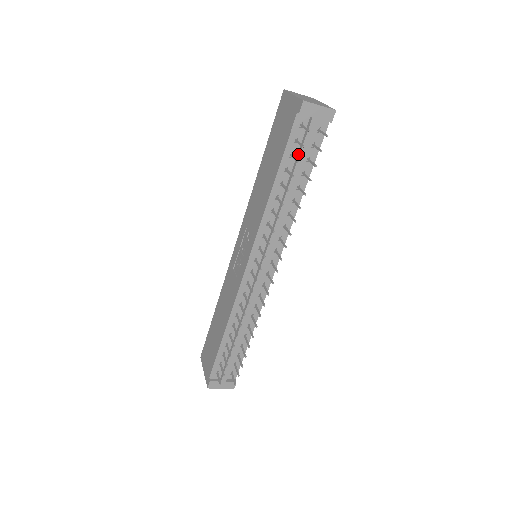
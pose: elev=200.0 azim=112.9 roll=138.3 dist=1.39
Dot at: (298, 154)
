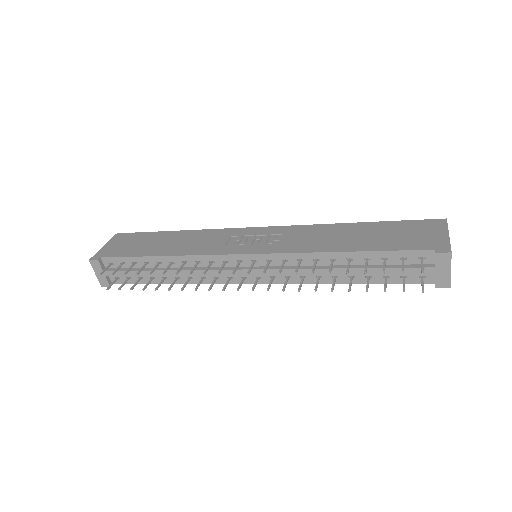
Dot at: (389, 266)
